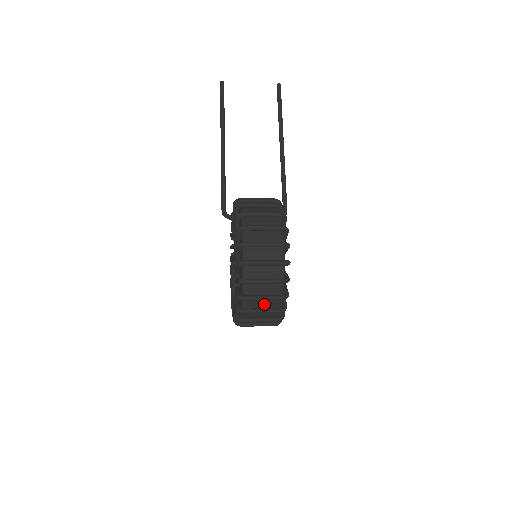
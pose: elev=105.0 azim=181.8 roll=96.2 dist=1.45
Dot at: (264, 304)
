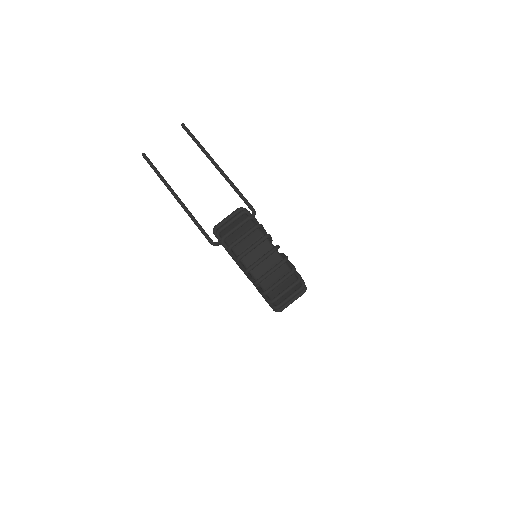
Dot at: (284, 286)
